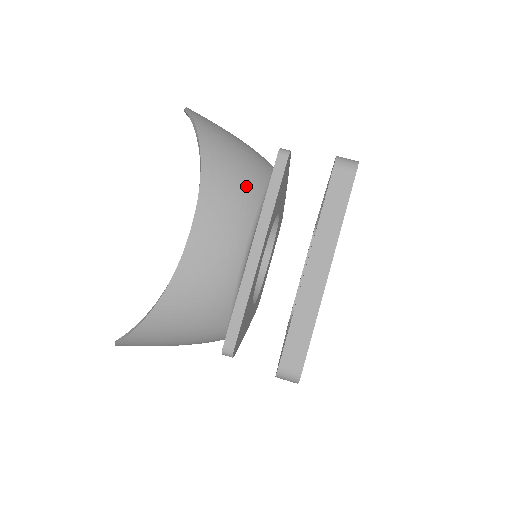
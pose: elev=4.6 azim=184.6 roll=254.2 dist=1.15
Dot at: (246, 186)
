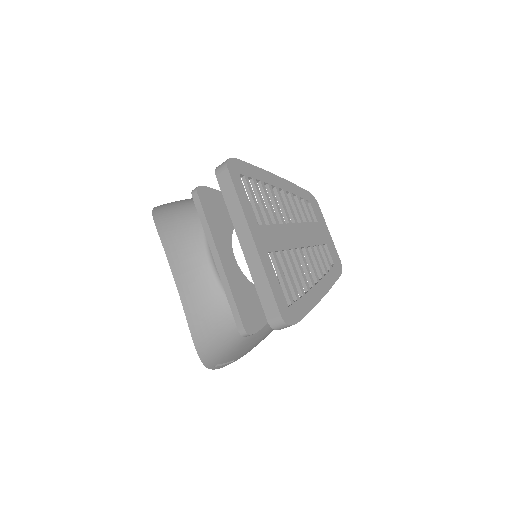
Dot at: (188, 228)
